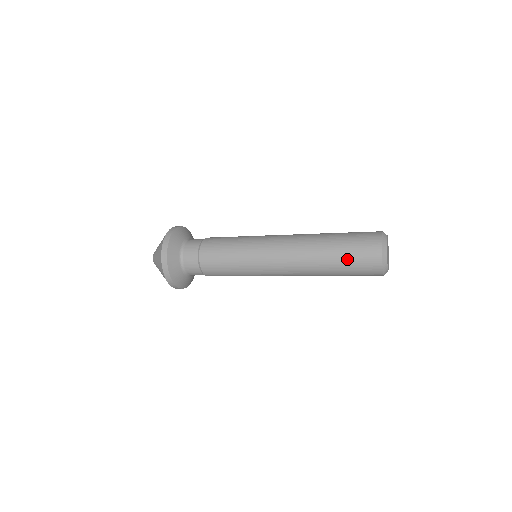
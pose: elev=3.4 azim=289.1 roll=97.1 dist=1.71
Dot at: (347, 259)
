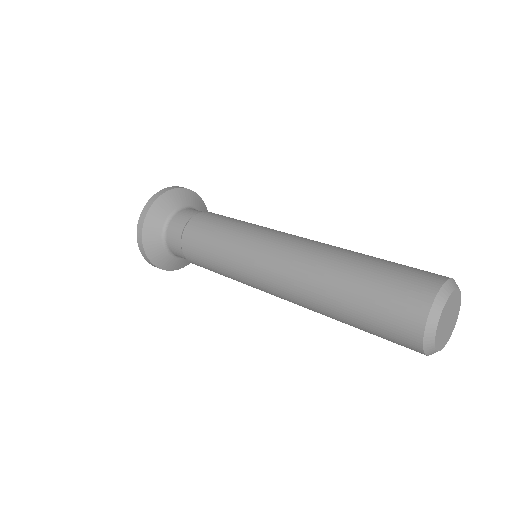
Dot at: (367, 330)
